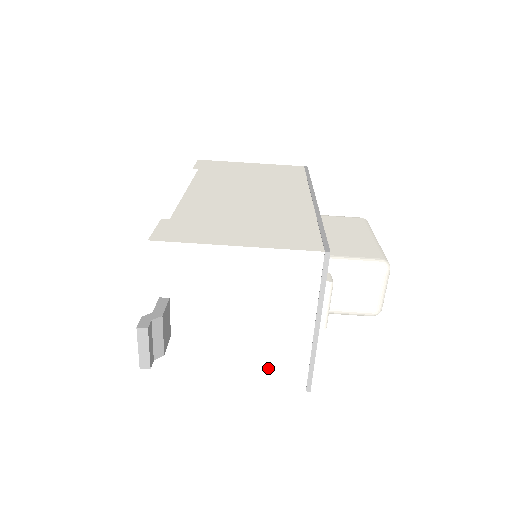
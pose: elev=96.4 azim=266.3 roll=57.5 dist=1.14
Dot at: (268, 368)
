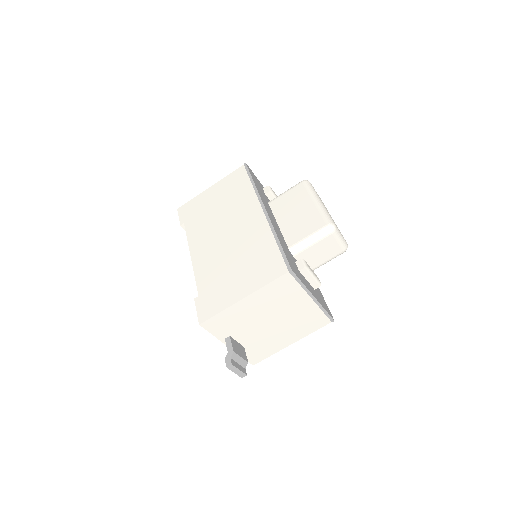
Dot at: (304, 327)
